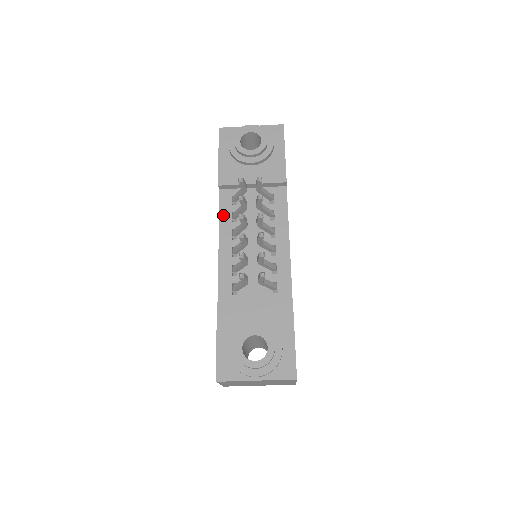
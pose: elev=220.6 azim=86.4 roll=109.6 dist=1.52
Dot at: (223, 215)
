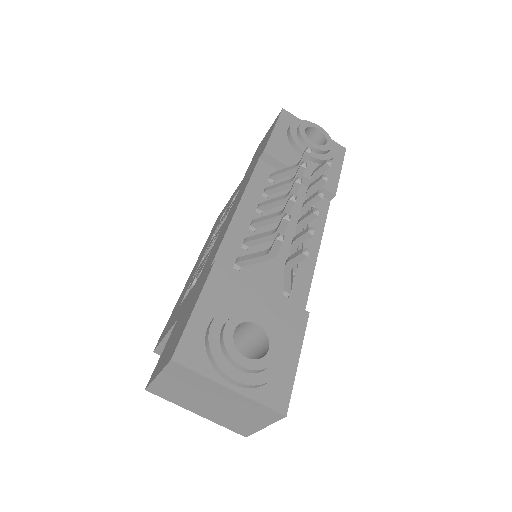
Dot at: (254, 182)
